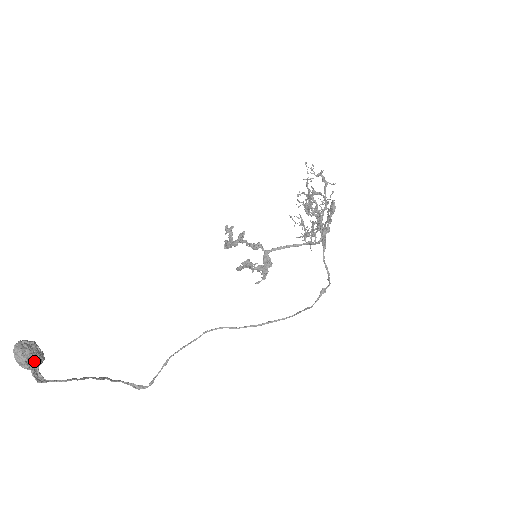
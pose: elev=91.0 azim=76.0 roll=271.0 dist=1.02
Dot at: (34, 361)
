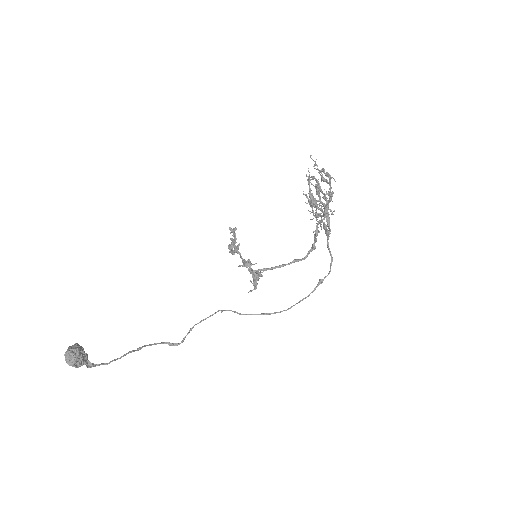
Dot at: (79, 364)
